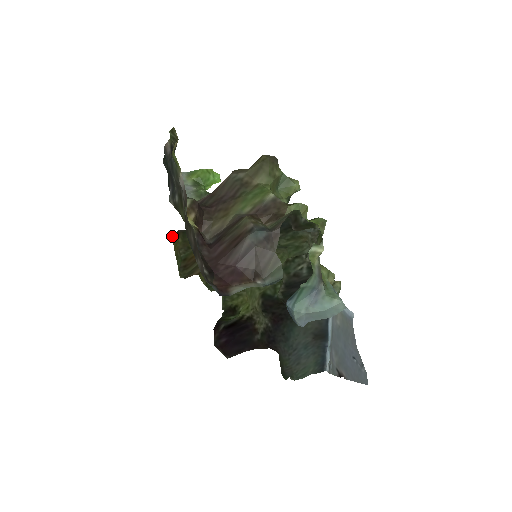
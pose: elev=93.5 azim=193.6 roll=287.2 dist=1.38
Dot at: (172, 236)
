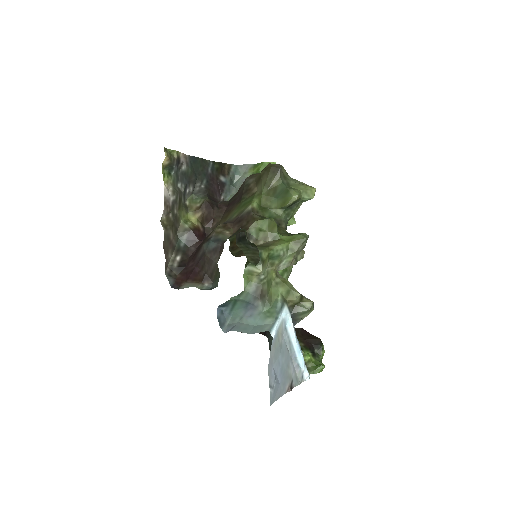
Dot at: occluded
